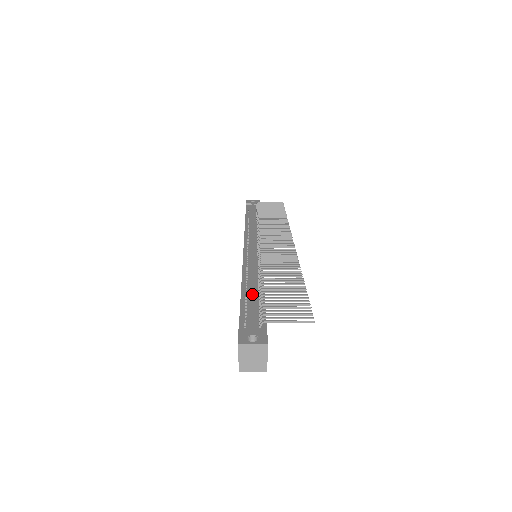
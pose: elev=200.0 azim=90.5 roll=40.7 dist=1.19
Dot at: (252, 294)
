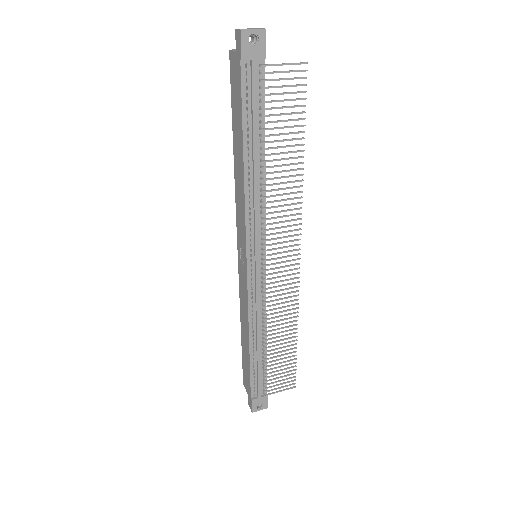
Dot at: (259, 363)
